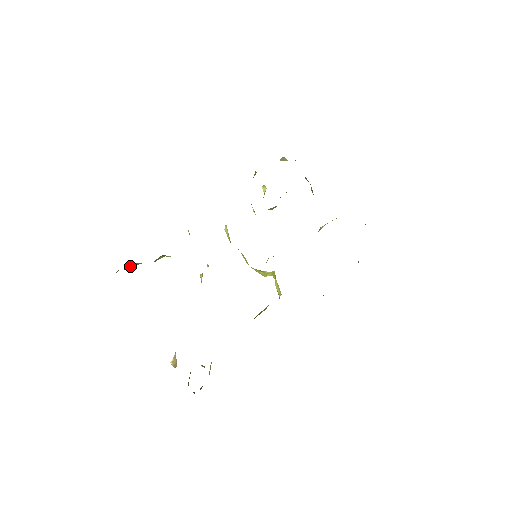
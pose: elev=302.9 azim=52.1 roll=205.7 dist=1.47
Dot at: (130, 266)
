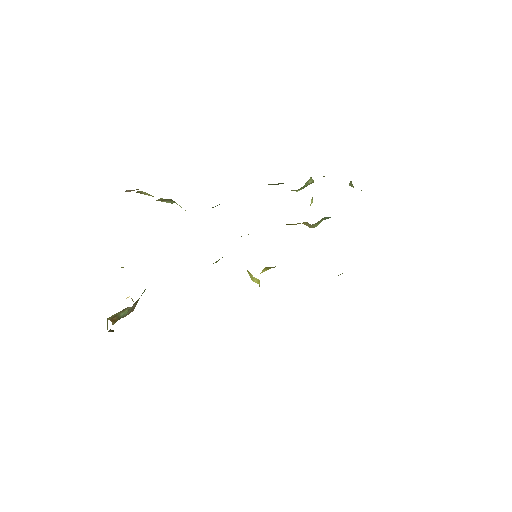
Dot at: (139, 191)
